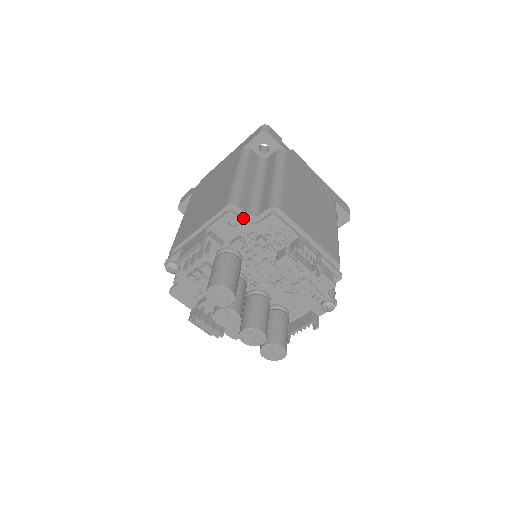
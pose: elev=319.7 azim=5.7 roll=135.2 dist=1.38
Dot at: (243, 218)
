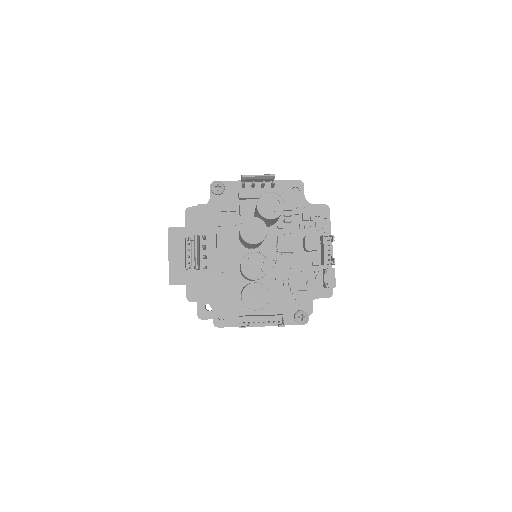
Dot at: occluded
